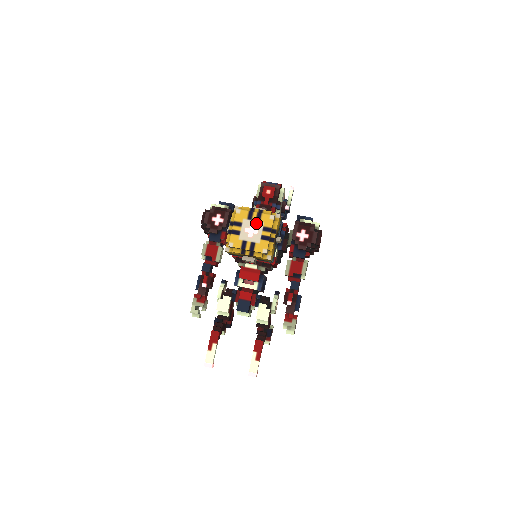
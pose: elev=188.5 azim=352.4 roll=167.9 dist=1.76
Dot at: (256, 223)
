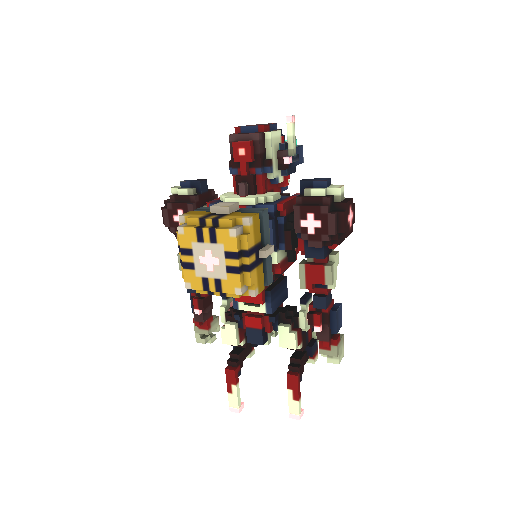
Dot at: (212, 247)
